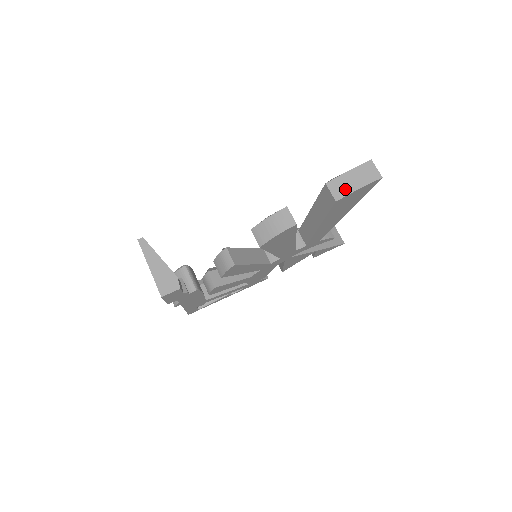
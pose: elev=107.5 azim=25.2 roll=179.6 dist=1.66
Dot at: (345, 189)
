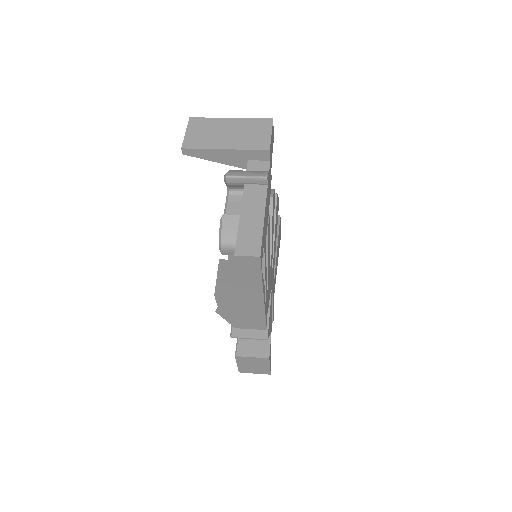
Dot at: occluded
